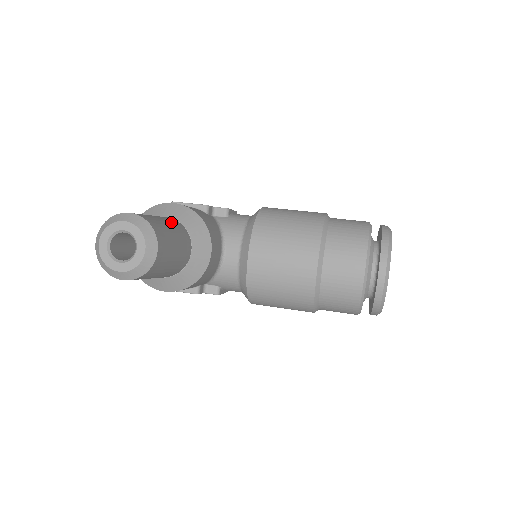
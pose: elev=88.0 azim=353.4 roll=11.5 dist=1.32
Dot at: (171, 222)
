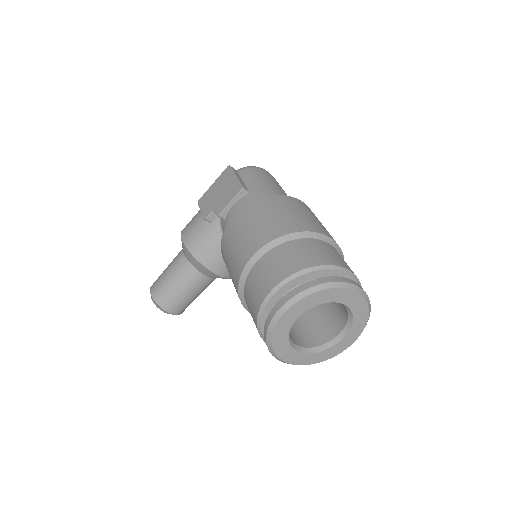
Dot at: (177, 272)
